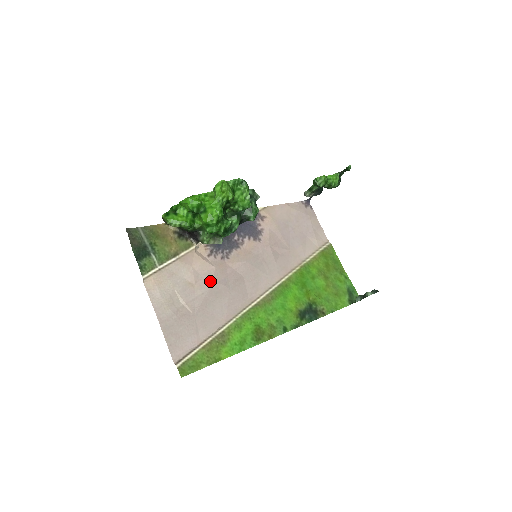
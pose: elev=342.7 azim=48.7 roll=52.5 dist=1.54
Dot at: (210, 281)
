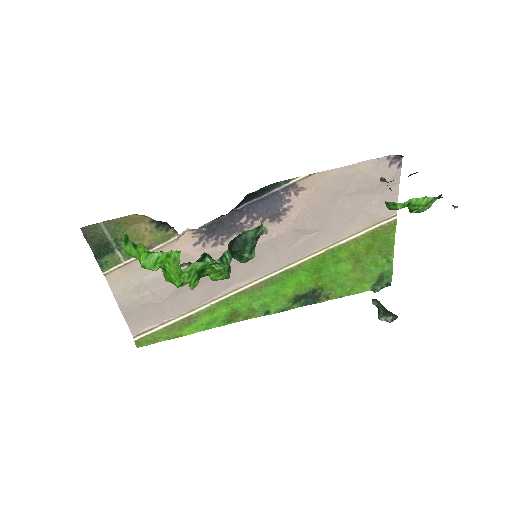
Dot at: occluded
